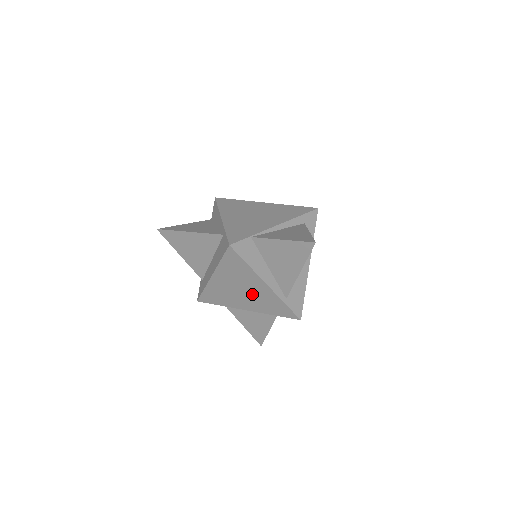
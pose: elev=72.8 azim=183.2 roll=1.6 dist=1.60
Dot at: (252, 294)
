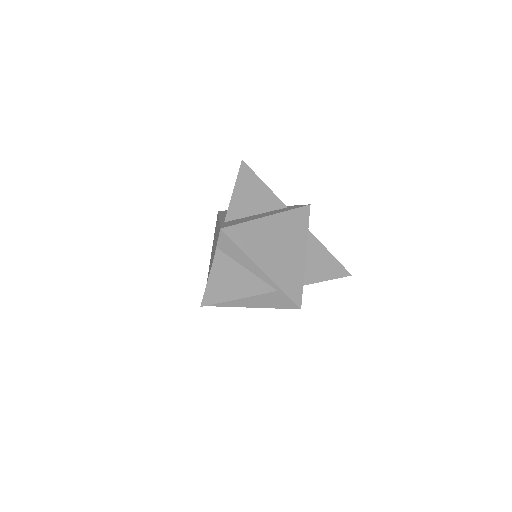
Dot at: occluded
